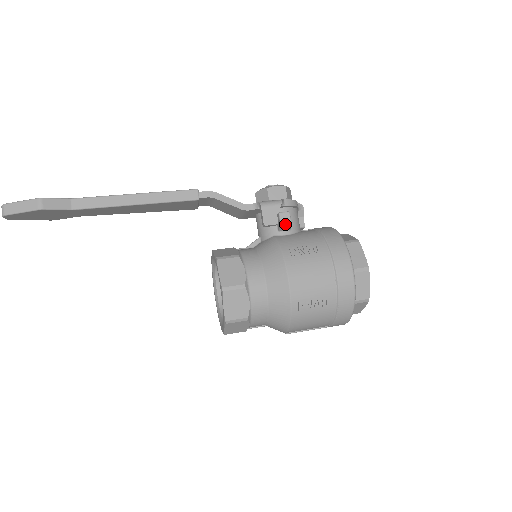
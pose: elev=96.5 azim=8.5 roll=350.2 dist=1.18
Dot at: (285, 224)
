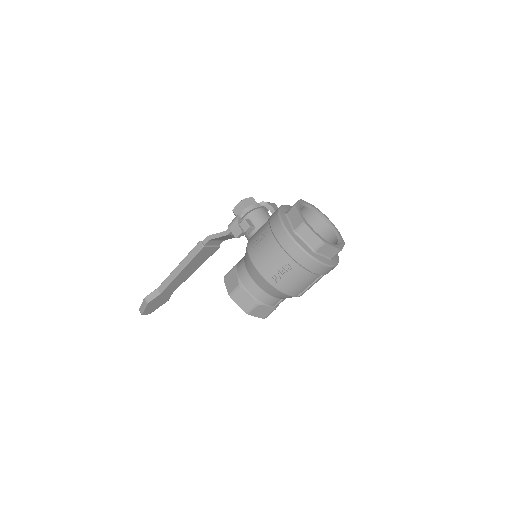
Dot at: (245, 229)
